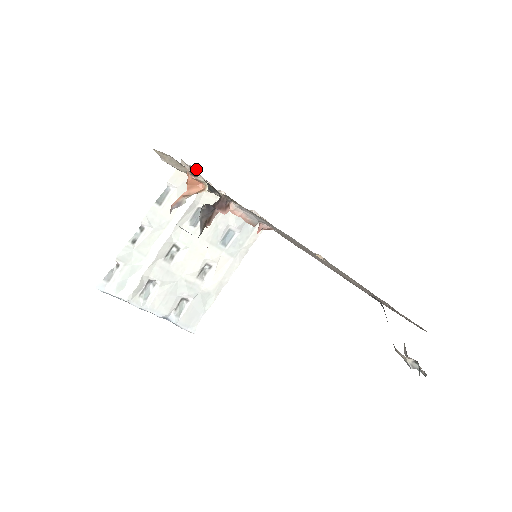
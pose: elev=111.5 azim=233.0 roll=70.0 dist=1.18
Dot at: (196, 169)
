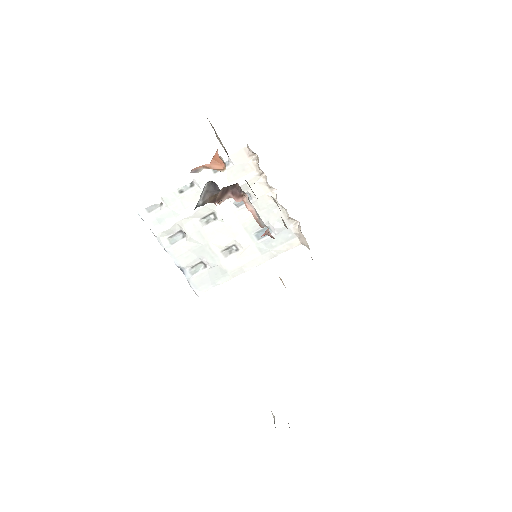
Dot at: (258, 158)
